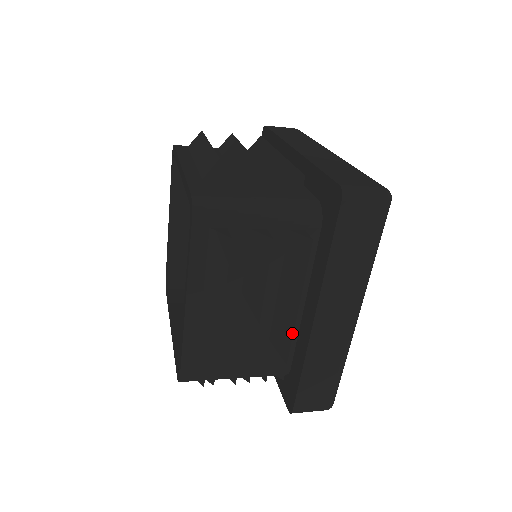
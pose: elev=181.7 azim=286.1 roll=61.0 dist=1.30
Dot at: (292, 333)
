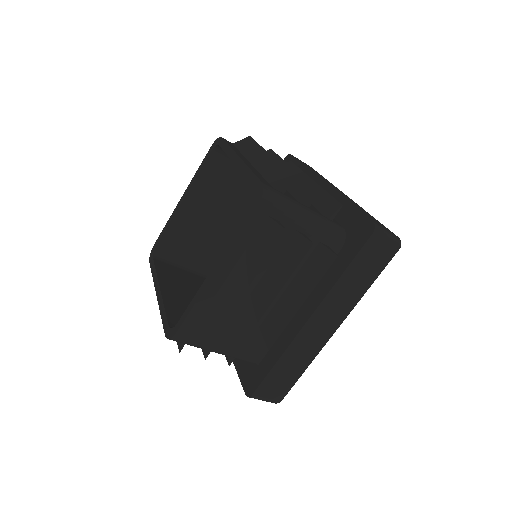
Dot at: (285, 326)
